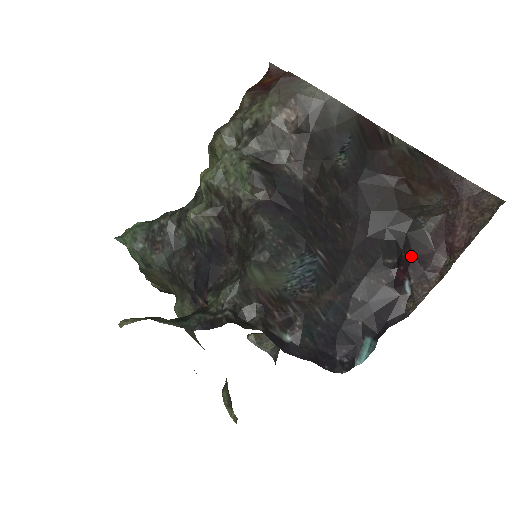
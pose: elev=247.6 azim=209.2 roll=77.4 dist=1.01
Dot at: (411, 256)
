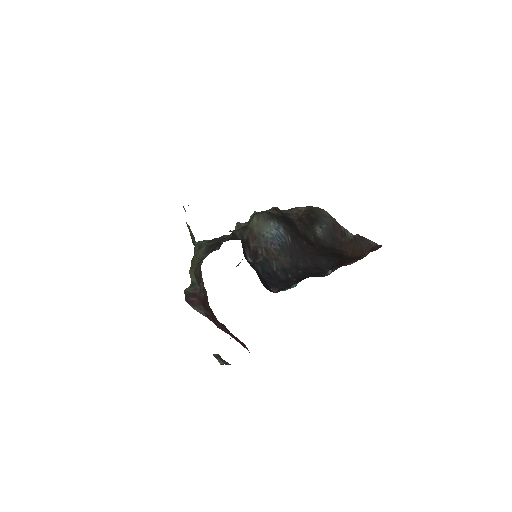
Dot at: occluded
